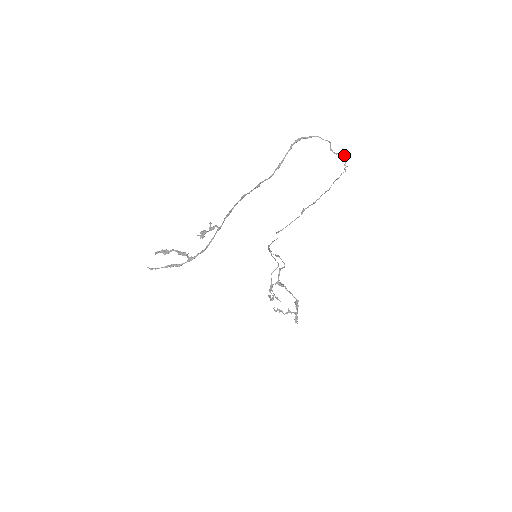
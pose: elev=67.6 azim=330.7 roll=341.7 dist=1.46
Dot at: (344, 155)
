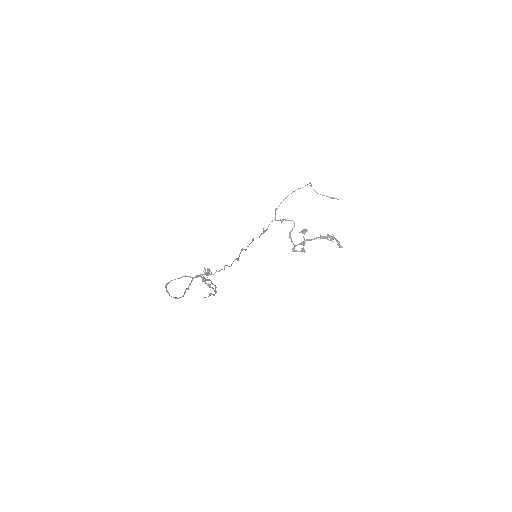
Dot at: (203, 274)
